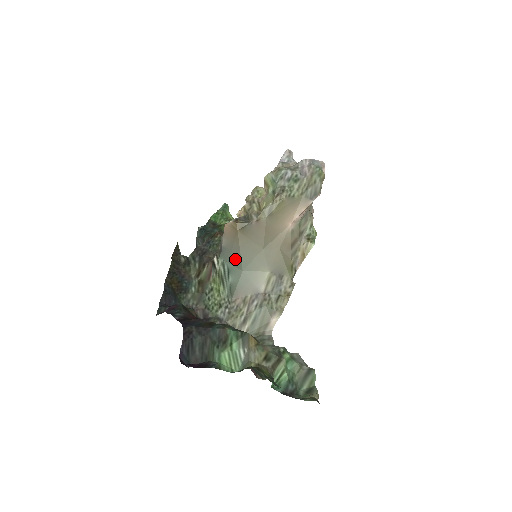
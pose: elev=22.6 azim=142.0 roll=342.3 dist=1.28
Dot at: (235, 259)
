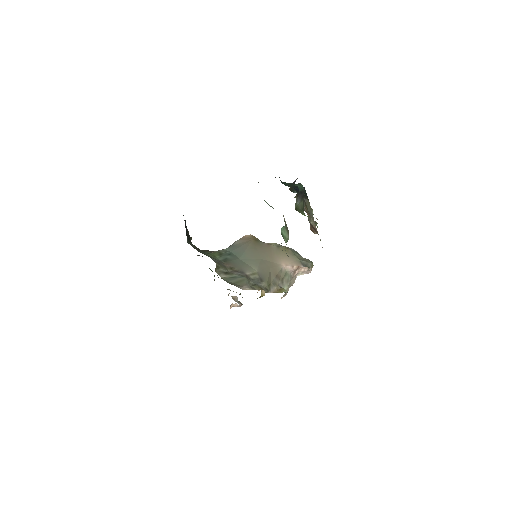
Dot at: (239, 251)
